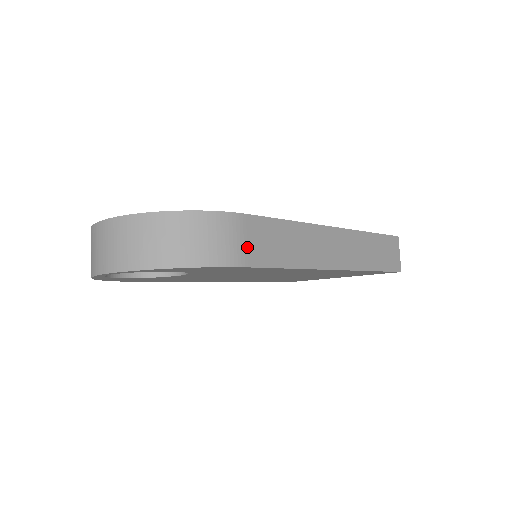
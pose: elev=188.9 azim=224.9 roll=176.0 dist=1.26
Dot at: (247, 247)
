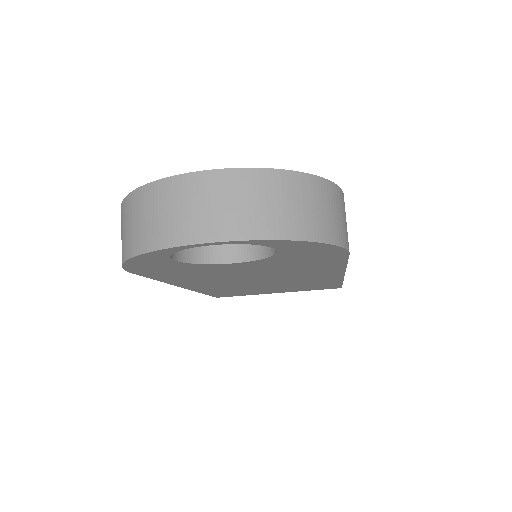
Dot at: (347, 232)
